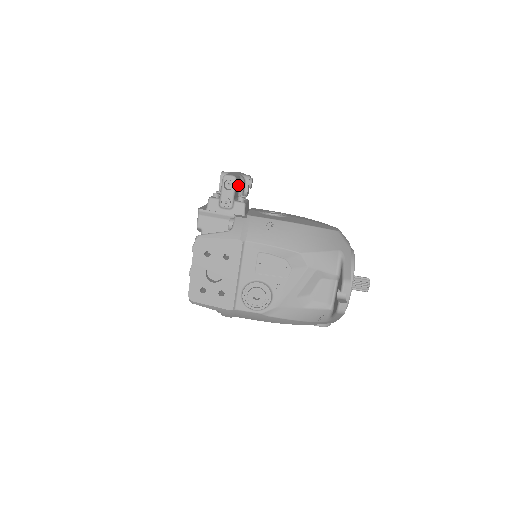
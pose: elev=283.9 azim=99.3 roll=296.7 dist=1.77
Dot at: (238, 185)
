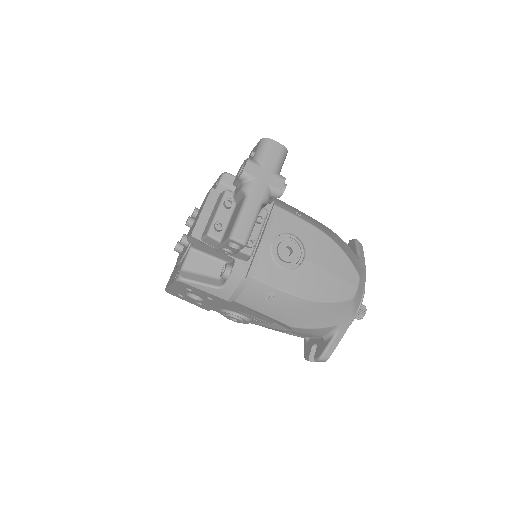
Dot at: occluded
